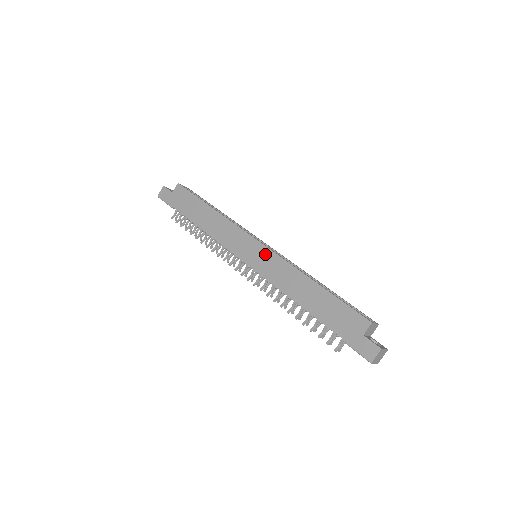
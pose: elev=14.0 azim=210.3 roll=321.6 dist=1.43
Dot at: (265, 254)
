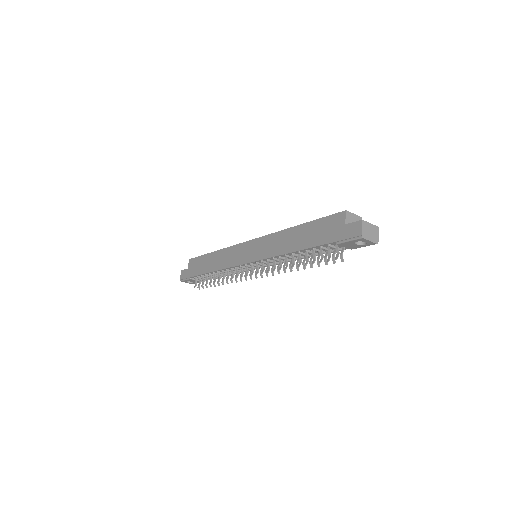
Dot at: (257, 244)
